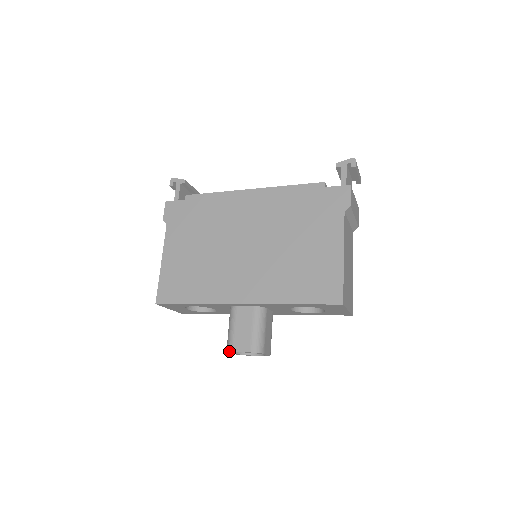
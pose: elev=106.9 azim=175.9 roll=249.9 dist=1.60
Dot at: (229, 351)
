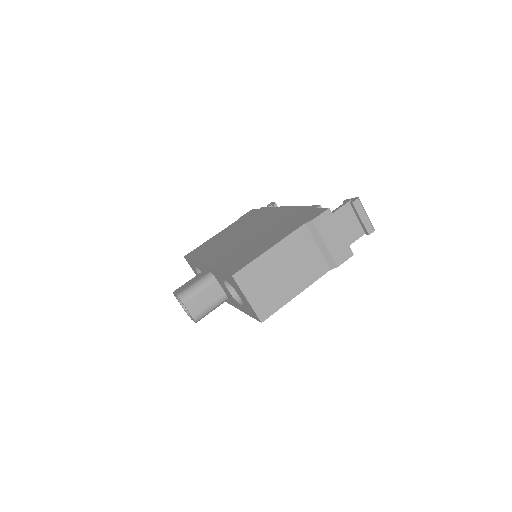
Dot at: occluded
